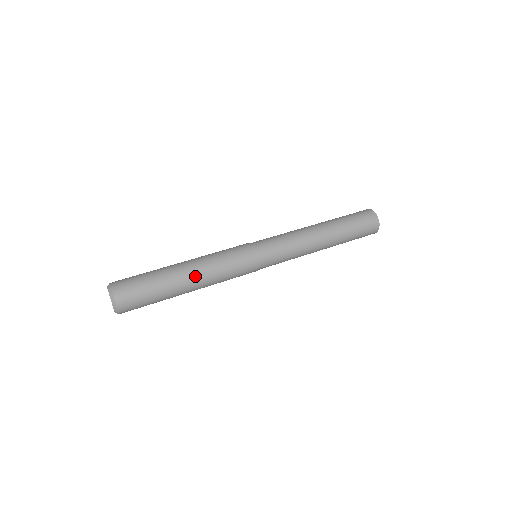
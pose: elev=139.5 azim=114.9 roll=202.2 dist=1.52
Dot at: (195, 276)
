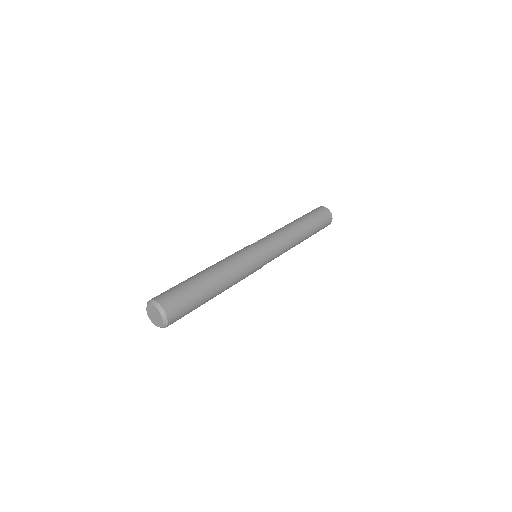
Dot at: (222, 279)
